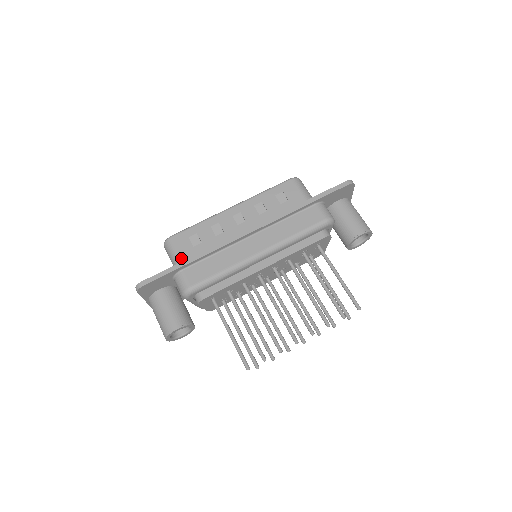
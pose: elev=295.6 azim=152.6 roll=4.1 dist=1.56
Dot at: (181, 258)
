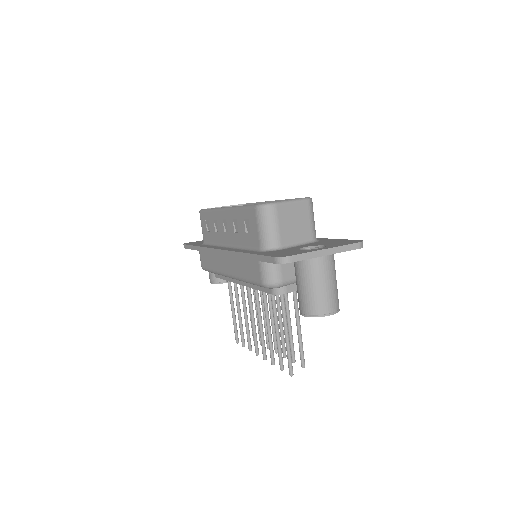
Dot at: (203, 236)
